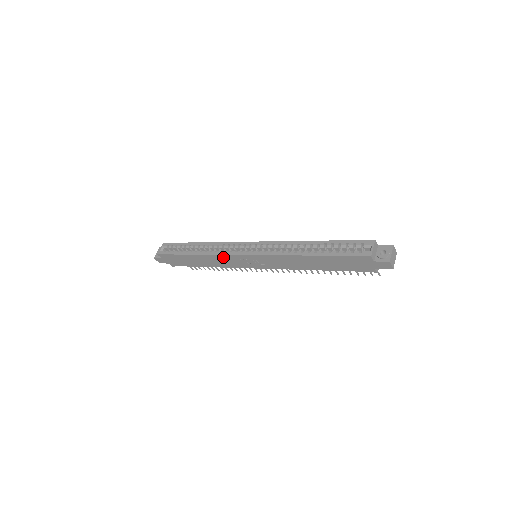
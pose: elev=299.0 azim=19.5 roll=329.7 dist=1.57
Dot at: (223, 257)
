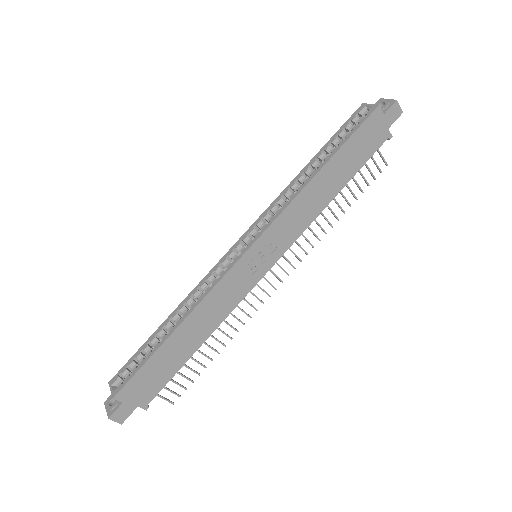
Dot at: (219, 289)
